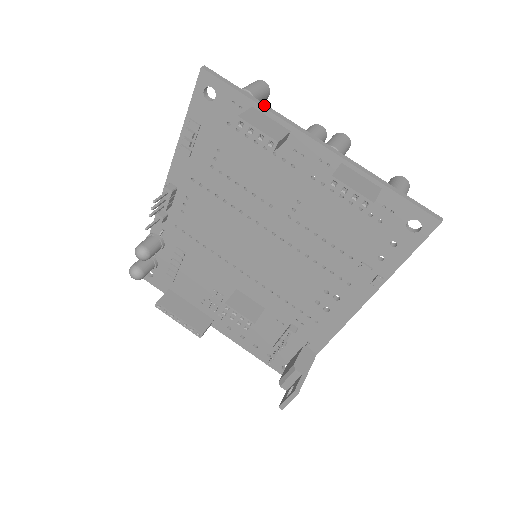
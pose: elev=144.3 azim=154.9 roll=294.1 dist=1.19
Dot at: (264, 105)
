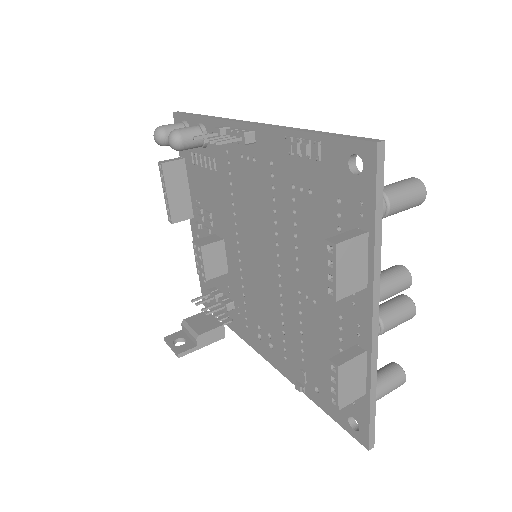
Dot at: (379, 244)
